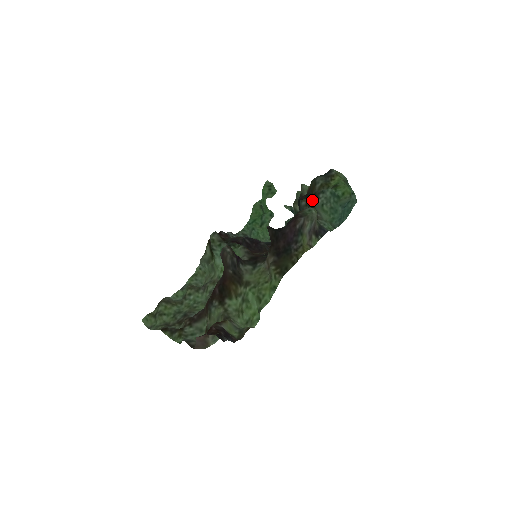
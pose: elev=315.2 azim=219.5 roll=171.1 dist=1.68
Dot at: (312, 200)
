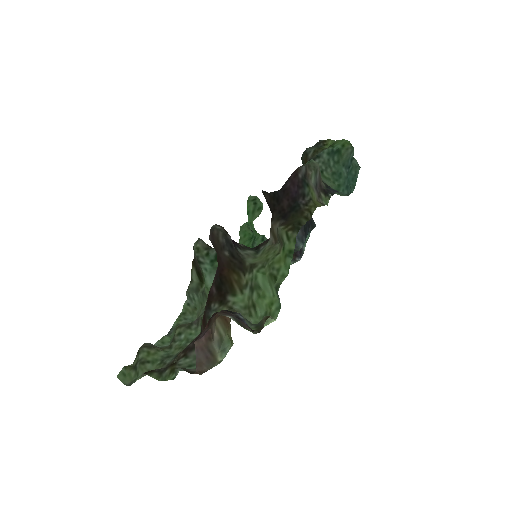
Dot at: occluded
